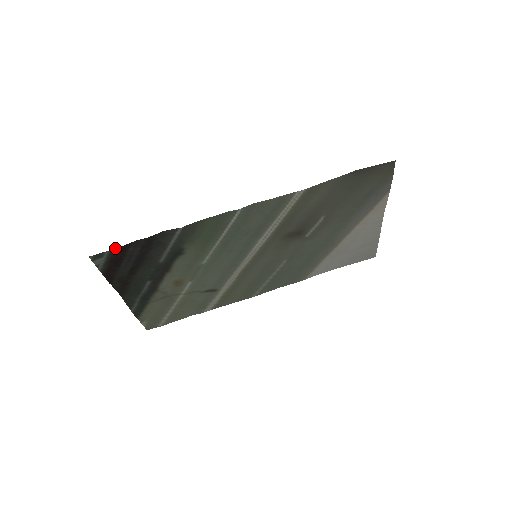
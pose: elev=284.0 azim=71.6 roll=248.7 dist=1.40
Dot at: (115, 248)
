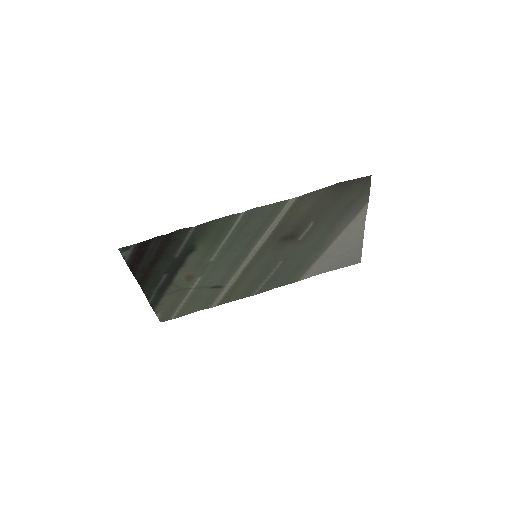
Dot at: (140, 242)
